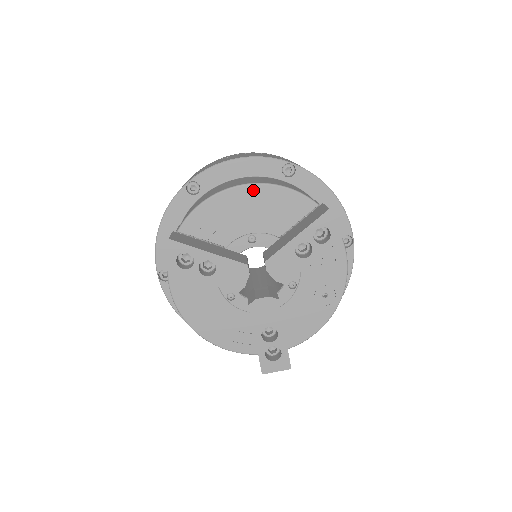
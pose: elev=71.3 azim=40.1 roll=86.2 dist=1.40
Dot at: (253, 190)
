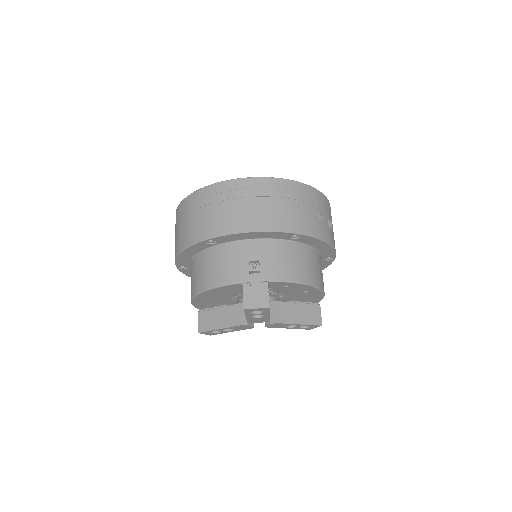
Dot at: (203, 294)
